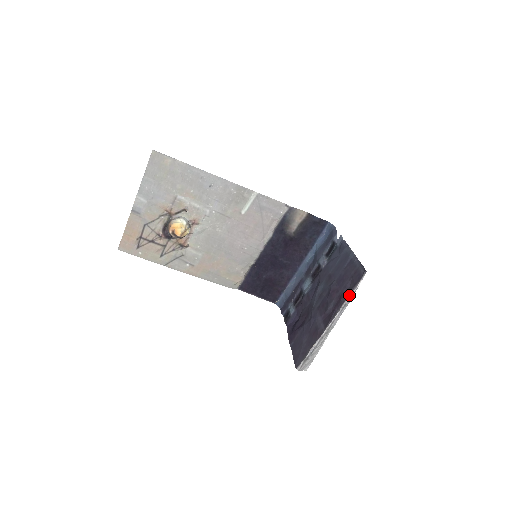
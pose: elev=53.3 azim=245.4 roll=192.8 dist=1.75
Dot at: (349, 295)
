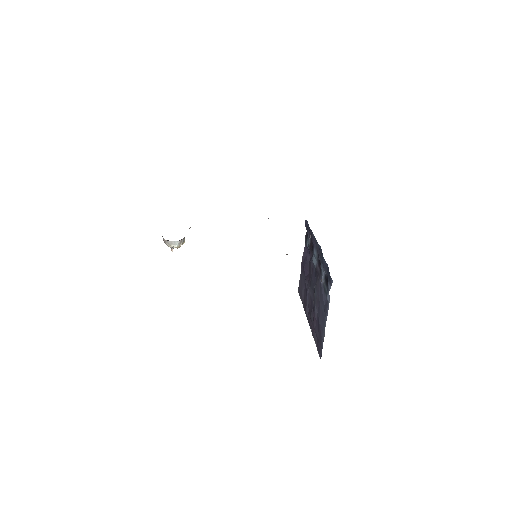
Dot at: (315, 342)
